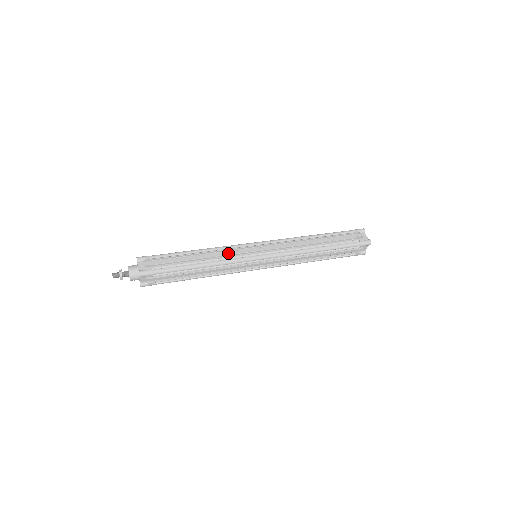
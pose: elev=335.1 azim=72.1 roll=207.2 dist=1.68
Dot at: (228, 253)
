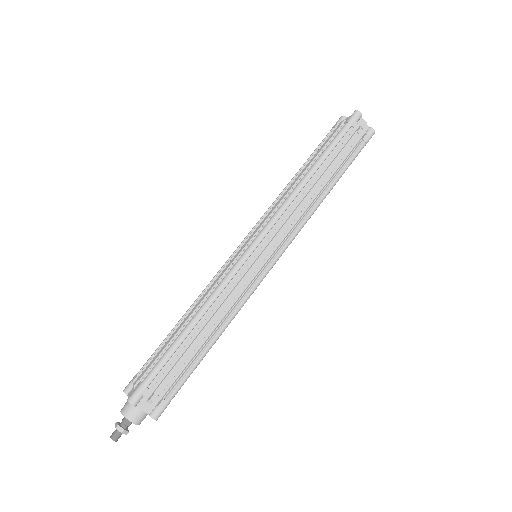
Dot at: (234, 294)
